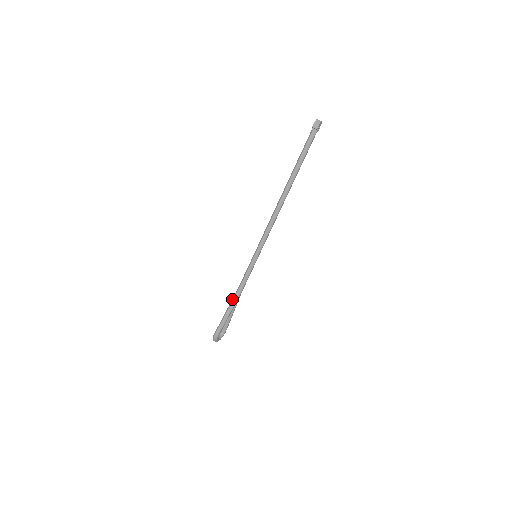
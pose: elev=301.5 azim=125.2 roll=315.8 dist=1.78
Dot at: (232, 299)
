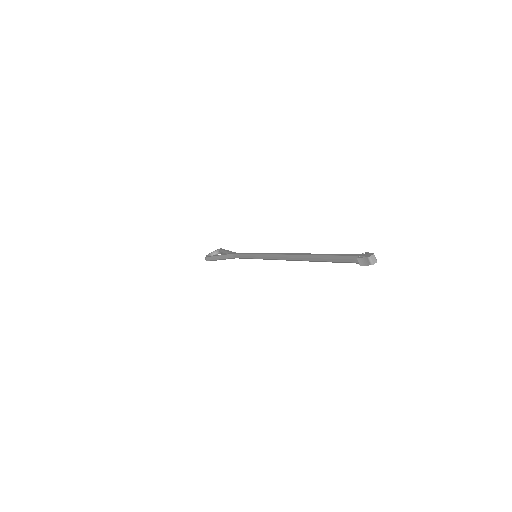
Dot at: (227, 254)
